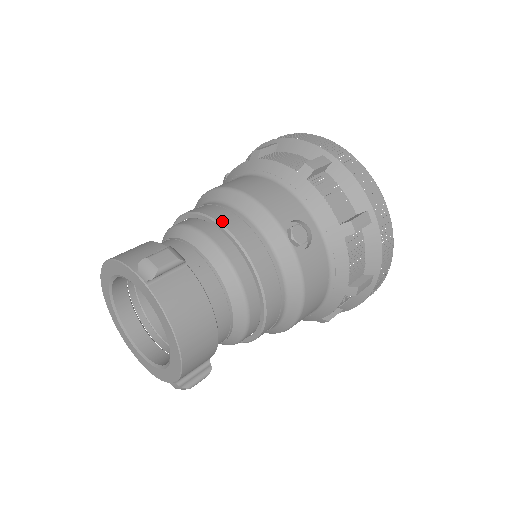
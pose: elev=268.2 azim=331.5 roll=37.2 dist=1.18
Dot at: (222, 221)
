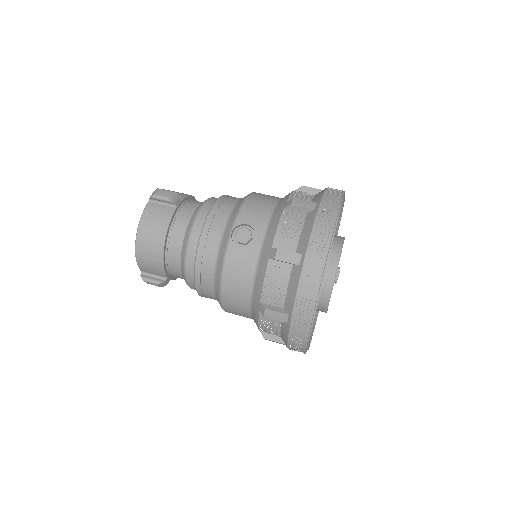
Dot at: (218, 201)
